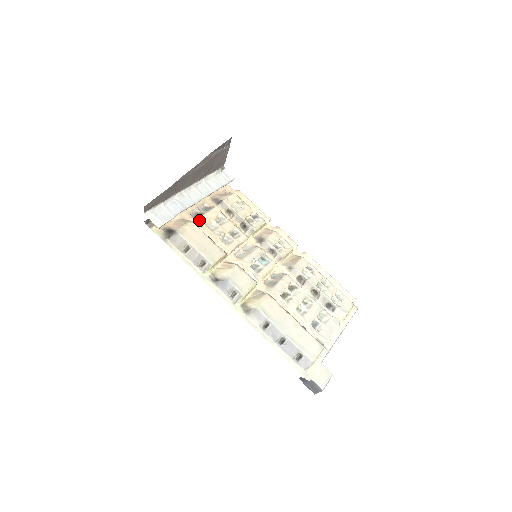
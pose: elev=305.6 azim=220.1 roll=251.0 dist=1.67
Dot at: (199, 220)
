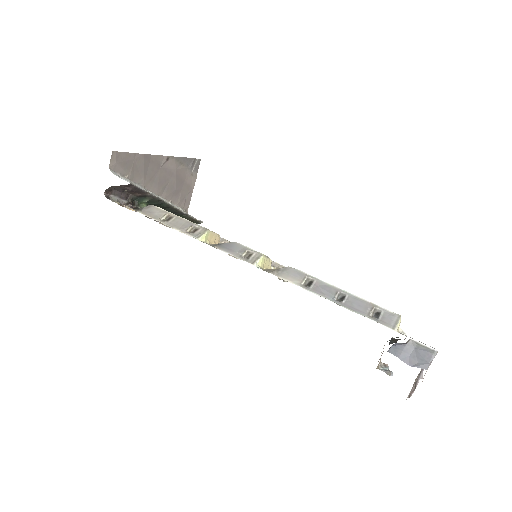
Dot at: occluded
